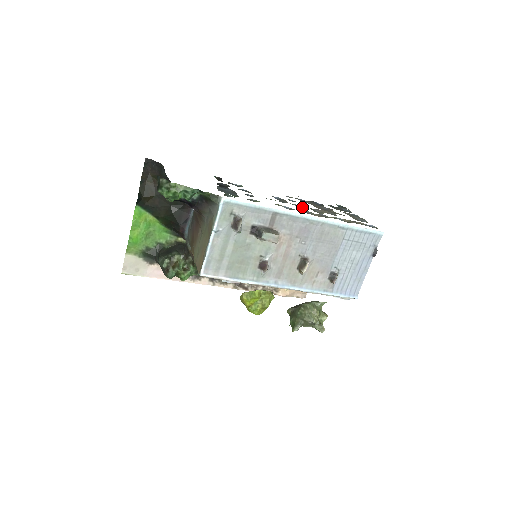
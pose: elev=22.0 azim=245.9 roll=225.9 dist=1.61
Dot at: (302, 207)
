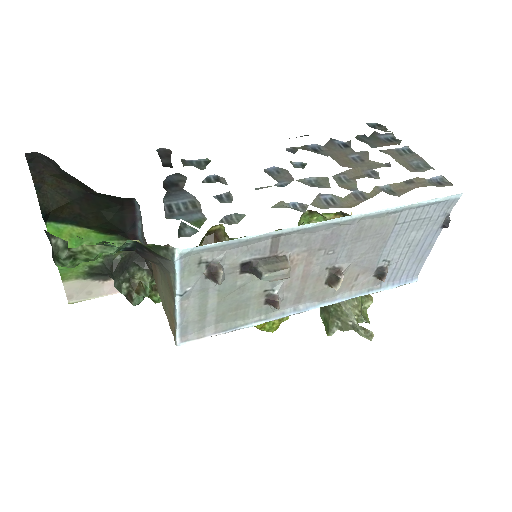
Dot at: (318, 180)
